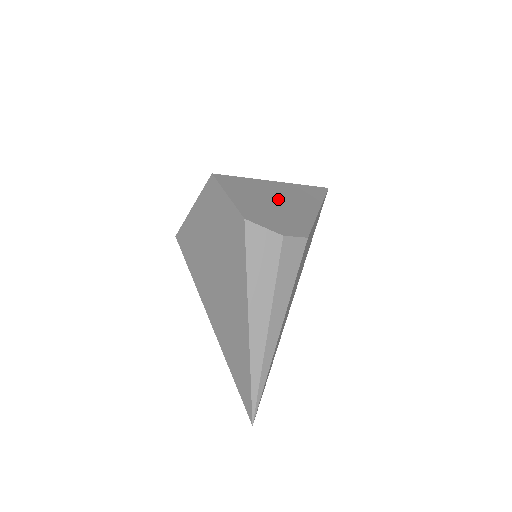
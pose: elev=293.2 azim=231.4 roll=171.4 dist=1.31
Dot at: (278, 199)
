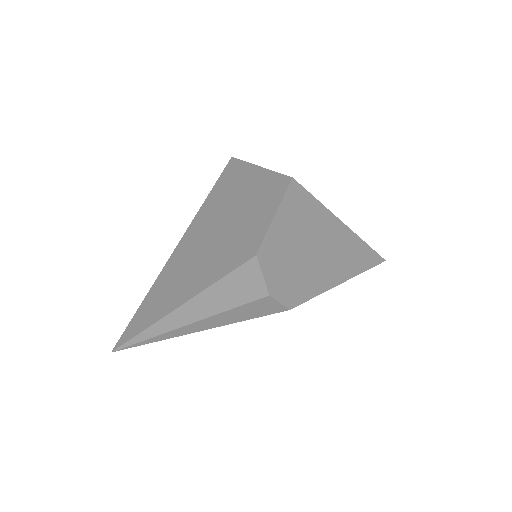
Dot at: (319, 248)
